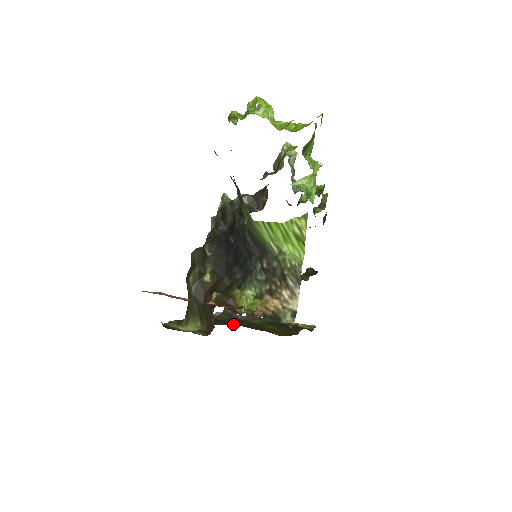
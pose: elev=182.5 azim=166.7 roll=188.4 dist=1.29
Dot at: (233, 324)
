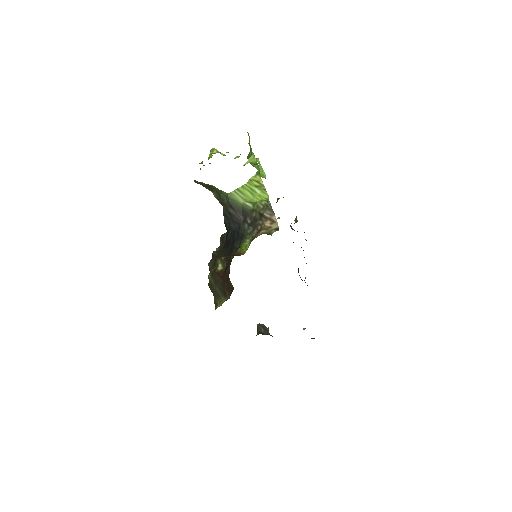
Dot at: occluded
